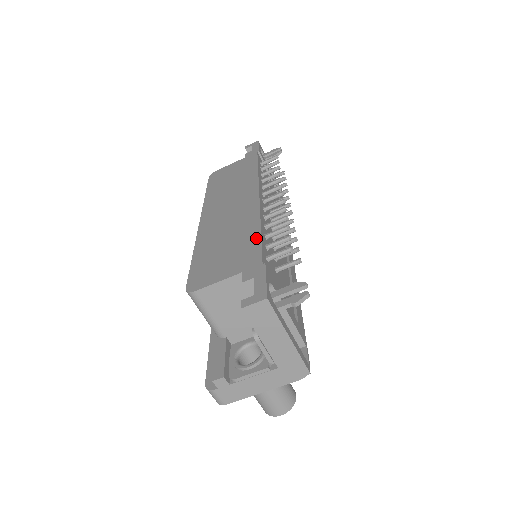
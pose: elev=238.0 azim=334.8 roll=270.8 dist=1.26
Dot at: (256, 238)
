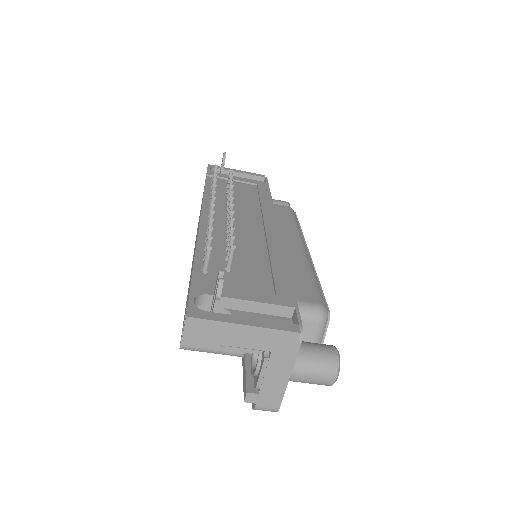
Dot at: occluded
